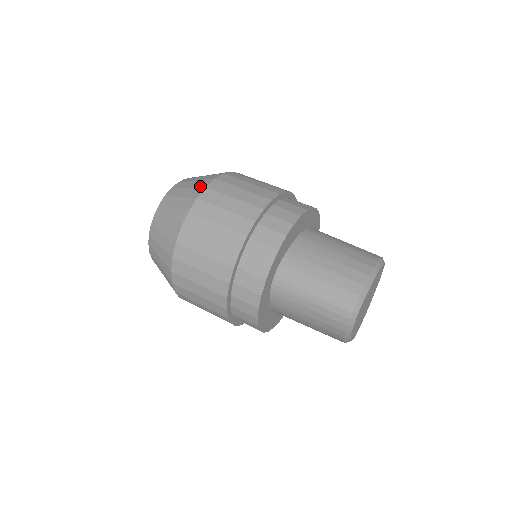
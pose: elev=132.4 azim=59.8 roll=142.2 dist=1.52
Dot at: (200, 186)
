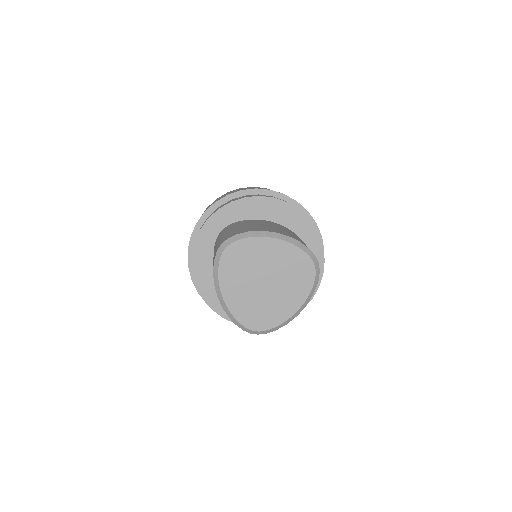
Dot at: occluded
